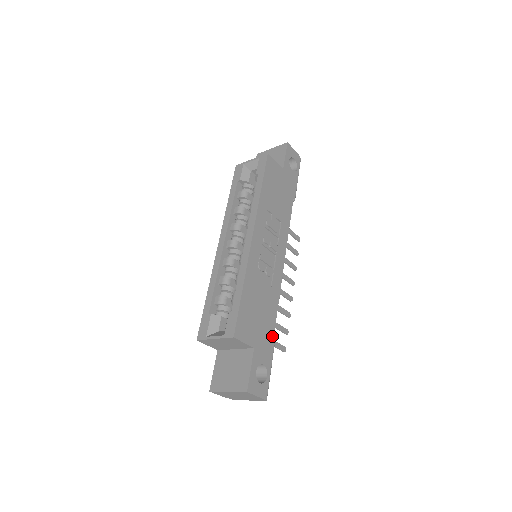
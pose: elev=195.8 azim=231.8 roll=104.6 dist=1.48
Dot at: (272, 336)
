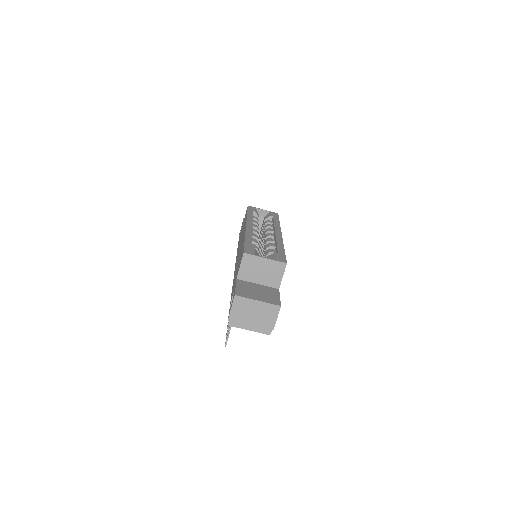
Dot at: occluded
